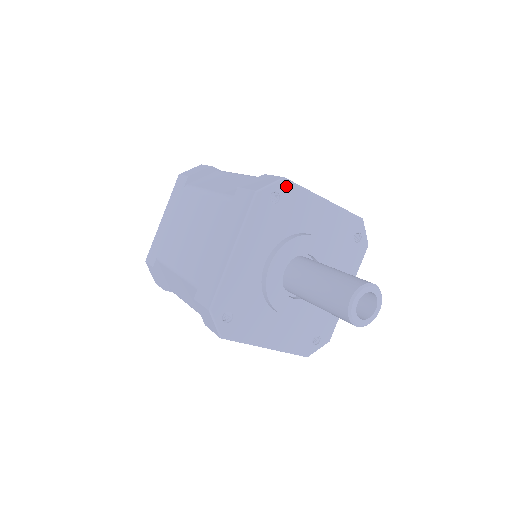
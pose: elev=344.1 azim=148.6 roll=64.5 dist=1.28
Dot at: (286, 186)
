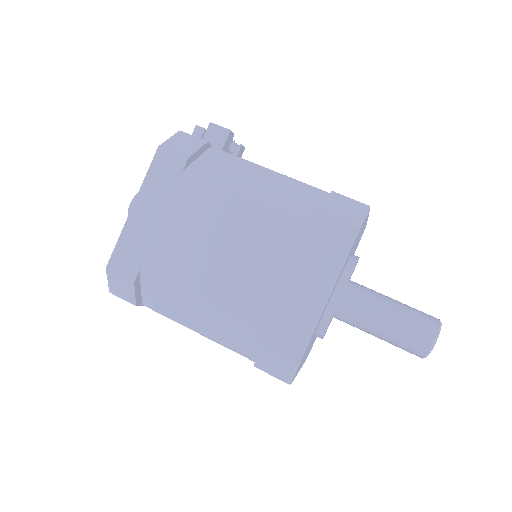
Dot at: (302, 358)
